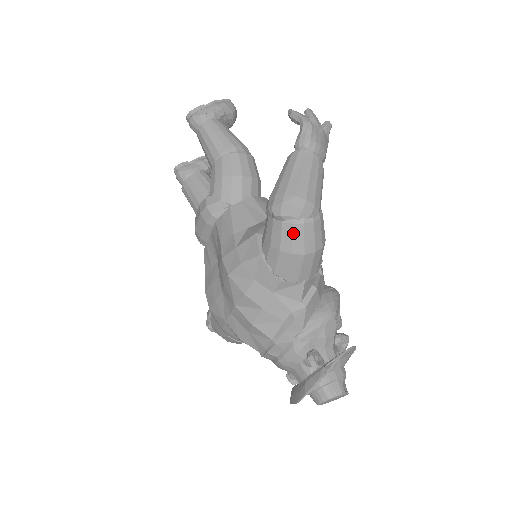
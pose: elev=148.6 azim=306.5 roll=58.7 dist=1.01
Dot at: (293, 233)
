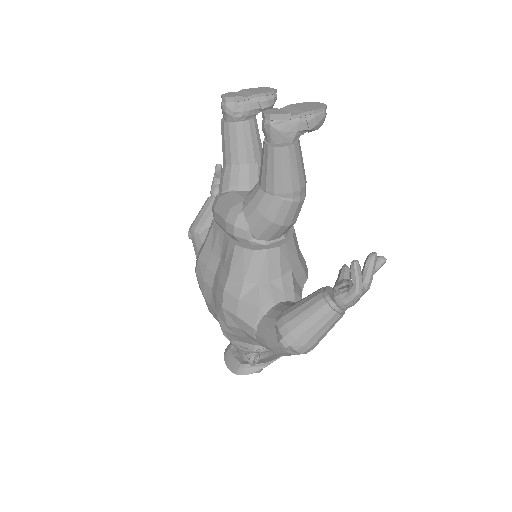
Dot at: (285, 353)
